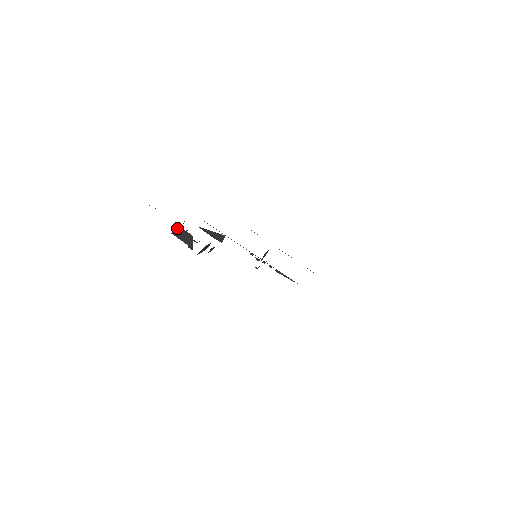
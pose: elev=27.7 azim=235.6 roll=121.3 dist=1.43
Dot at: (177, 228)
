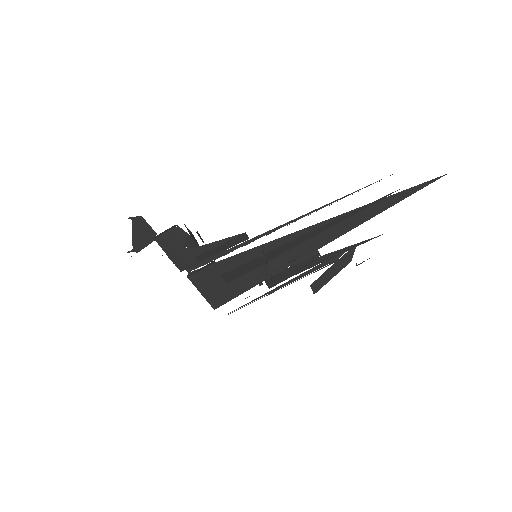
Dot at: (158, 235)
